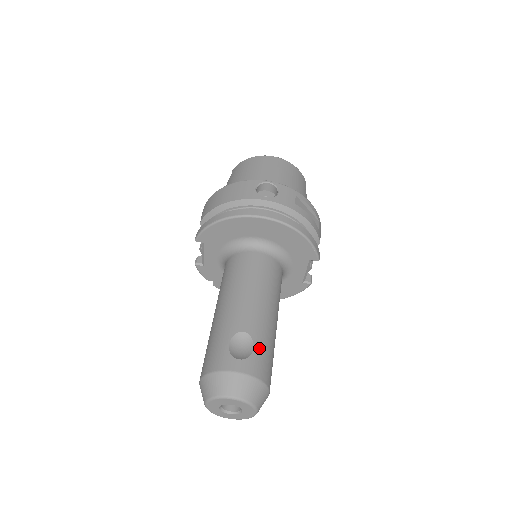
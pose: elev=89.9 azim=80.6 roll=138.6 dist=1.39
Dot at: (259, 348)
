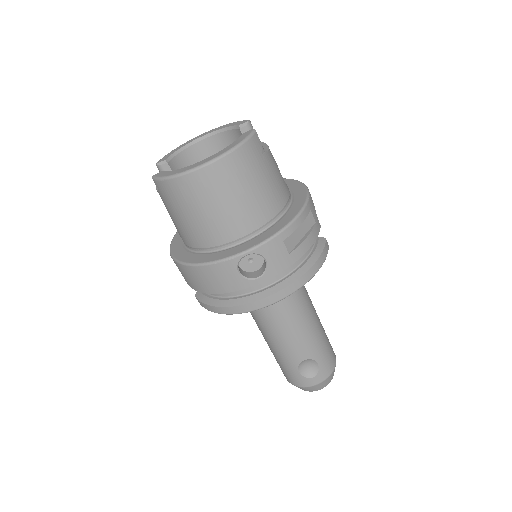
Dot at: (321, 359)
